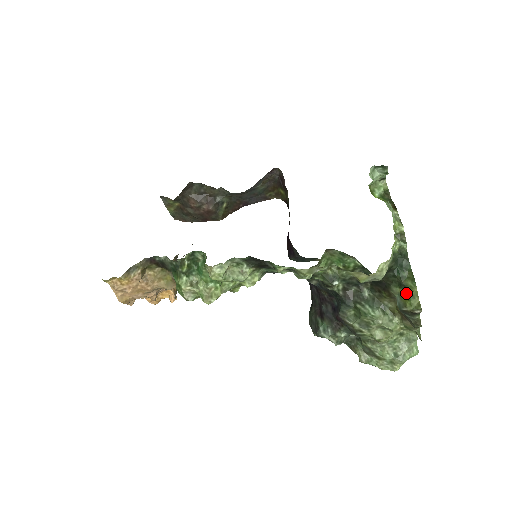
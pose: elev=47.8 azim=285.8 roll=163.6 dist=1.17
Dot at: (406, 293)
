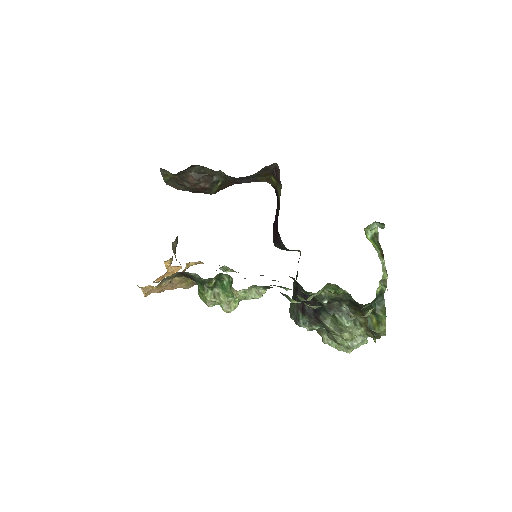
Dot at: (377, 320)
